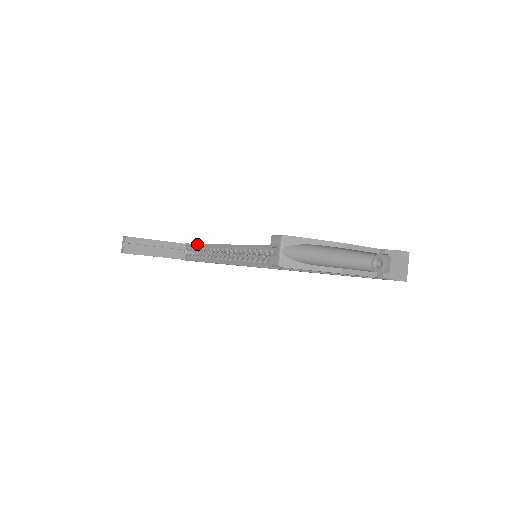
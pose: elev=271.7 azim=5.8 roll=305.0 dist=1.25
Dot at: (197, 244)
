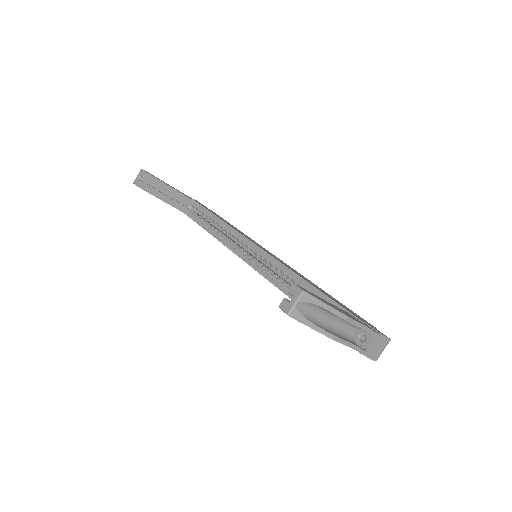
Dot at: (205, 208)
